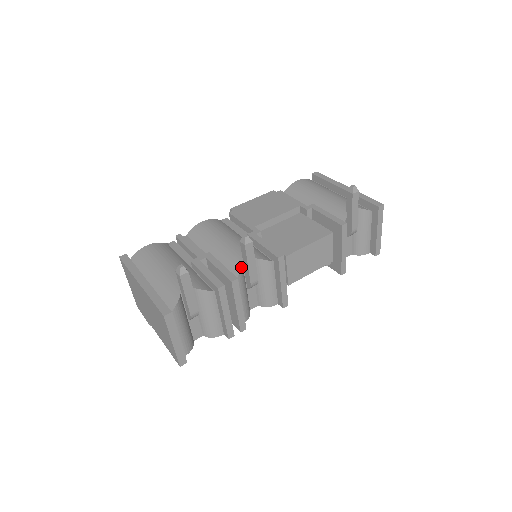
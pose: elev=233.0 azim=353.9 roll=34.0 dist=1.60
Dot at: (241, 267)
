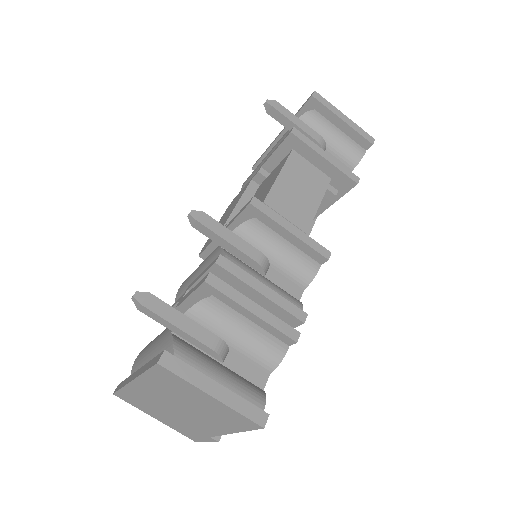
Dot at: (222, 251)
